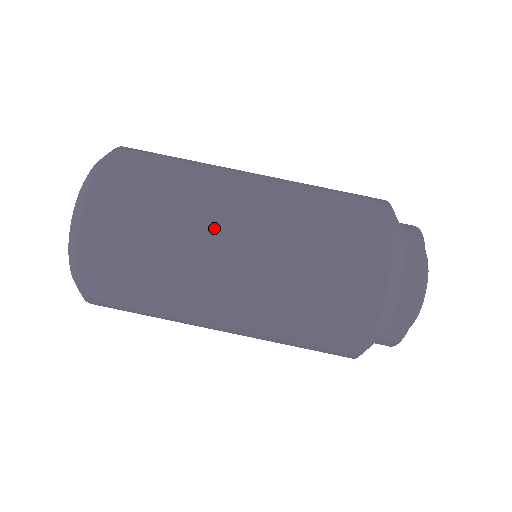
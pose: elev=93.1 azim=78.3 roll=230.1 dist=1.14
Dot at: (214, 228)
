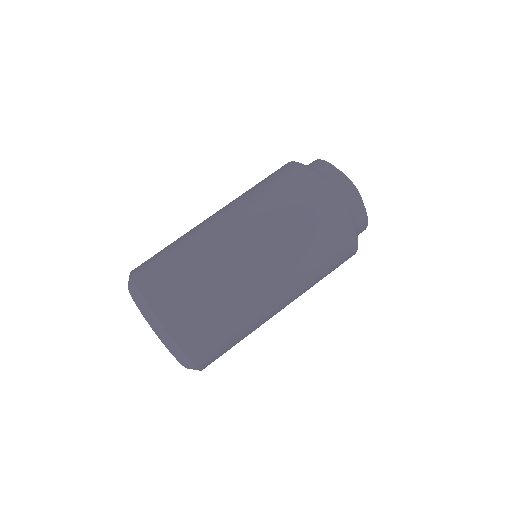
Dot at: (200, 224)
